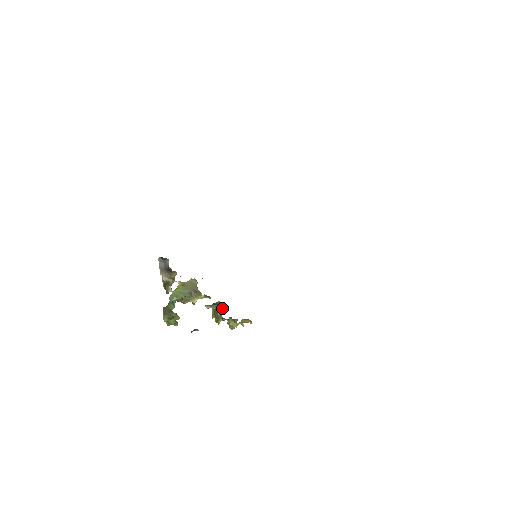
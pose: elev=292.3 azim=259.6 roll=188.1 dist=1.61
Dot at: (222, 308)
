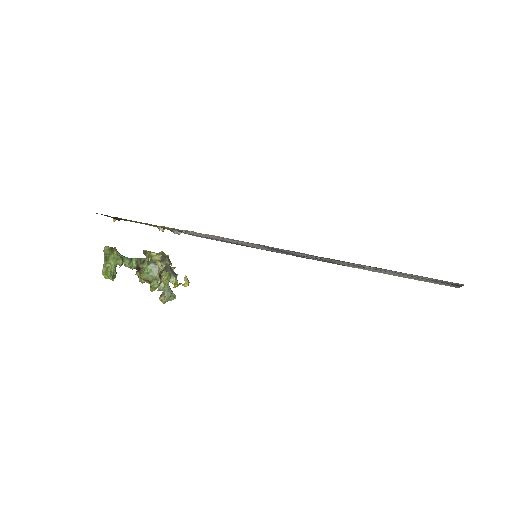
Dot at: (172, 274)
